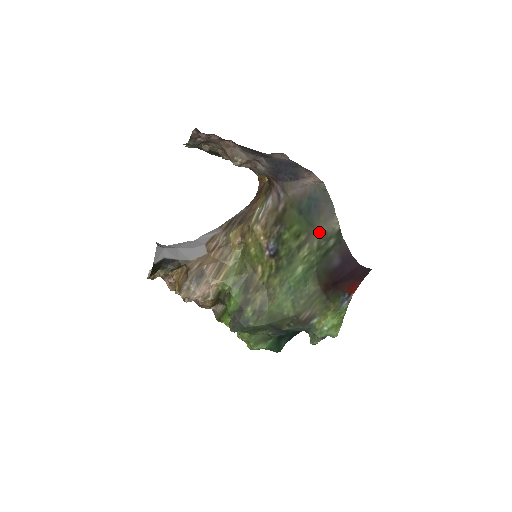
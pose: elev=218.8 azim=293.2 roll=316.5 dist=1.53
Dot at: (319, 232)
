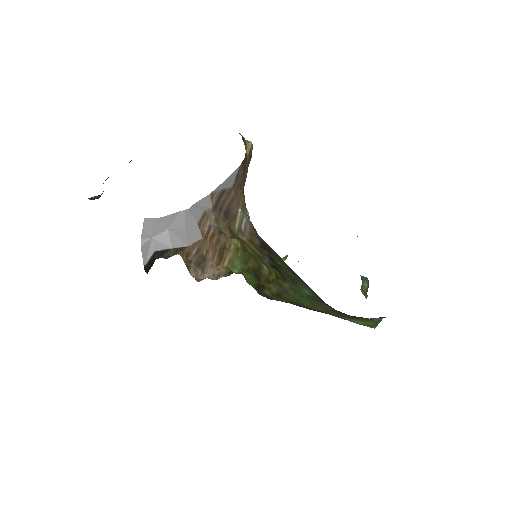
Dot at: occluded
